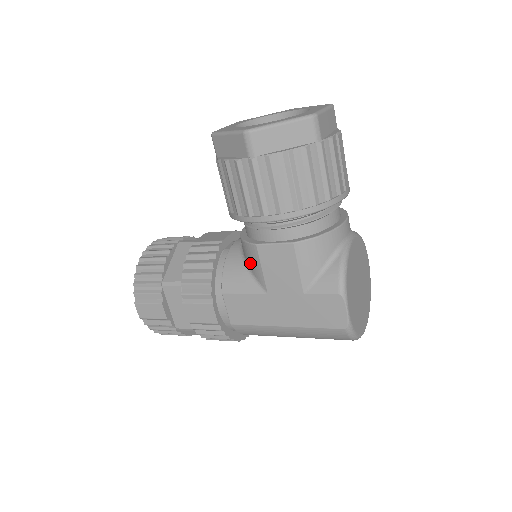
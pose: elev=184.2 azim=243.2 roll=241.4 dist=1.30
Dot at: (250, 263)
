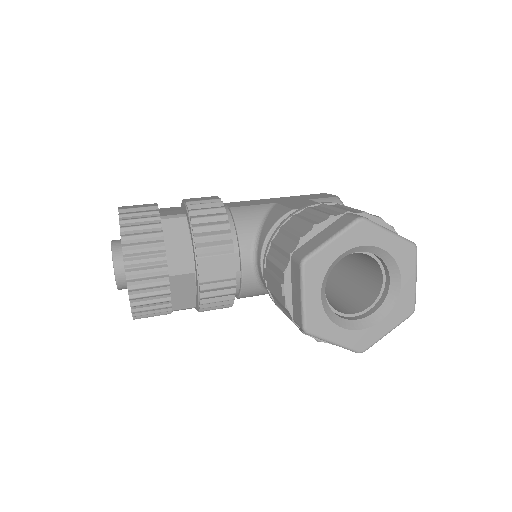
Dot at: occluded
